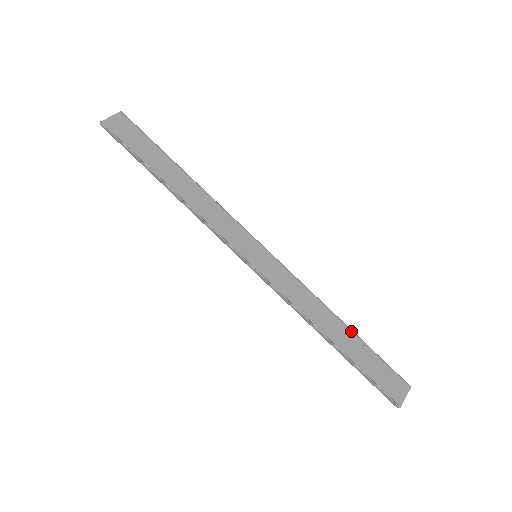
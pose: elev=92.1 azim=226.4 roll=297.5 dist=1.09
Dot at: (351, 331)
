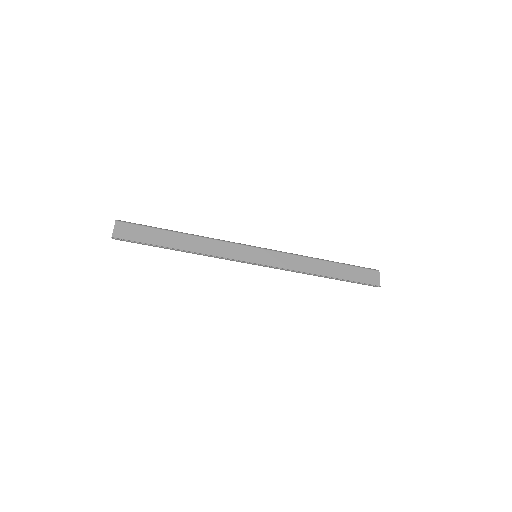
Dot at: (332, 262)
